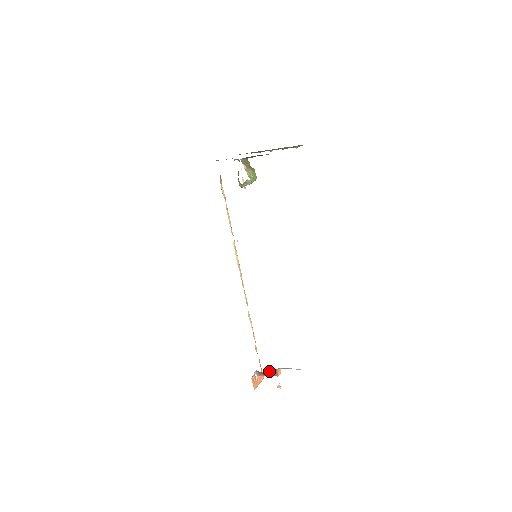
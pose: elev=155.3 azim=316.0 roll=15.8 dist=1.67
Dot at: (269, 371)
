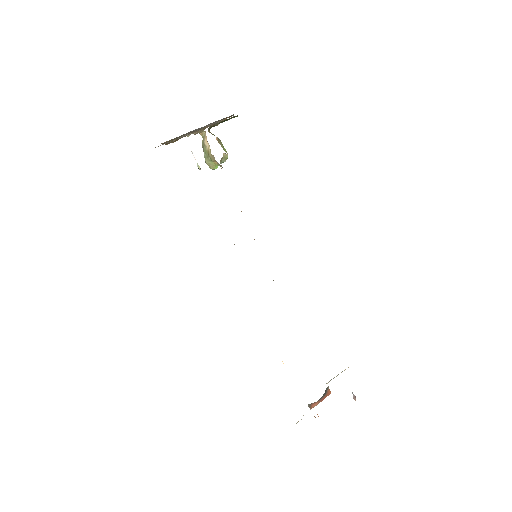
Dot at: (325, 392)
